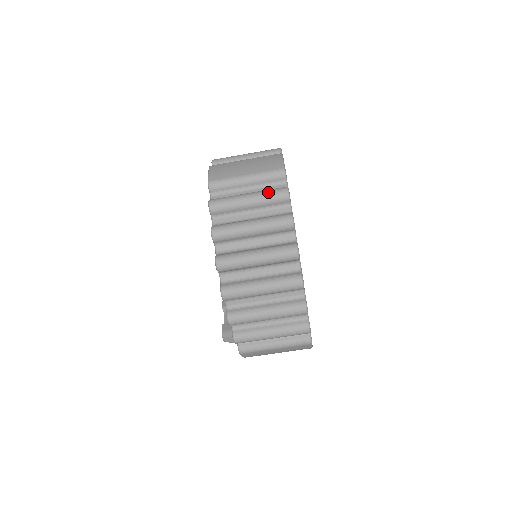
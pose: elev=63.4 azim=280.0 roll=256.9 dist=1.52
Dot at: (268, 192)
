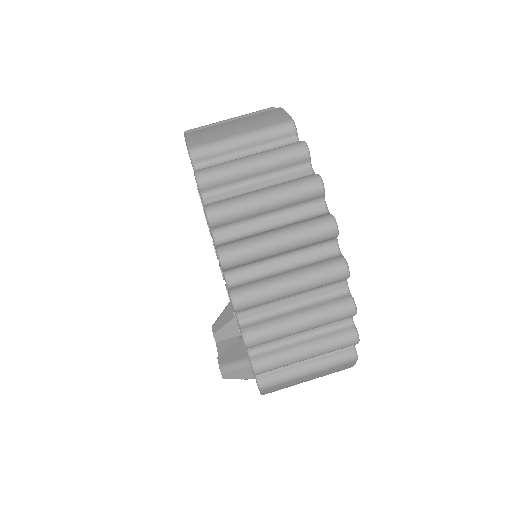
Dot at: (278, 149)
